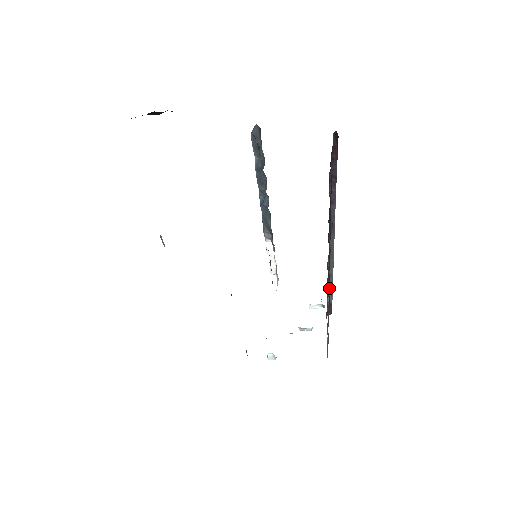
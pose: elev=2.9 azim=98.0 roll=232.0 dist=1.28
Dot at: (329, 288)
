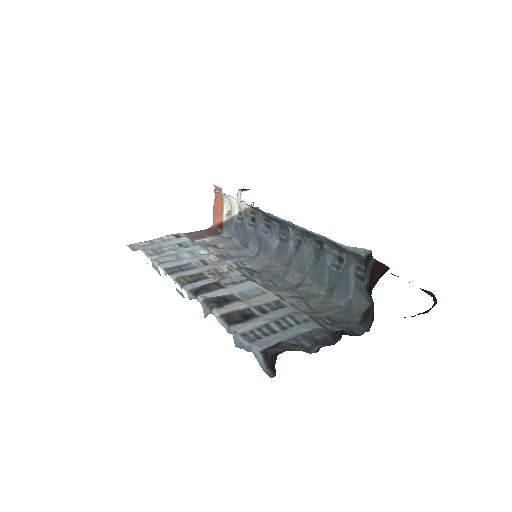
Dot at: occluded
